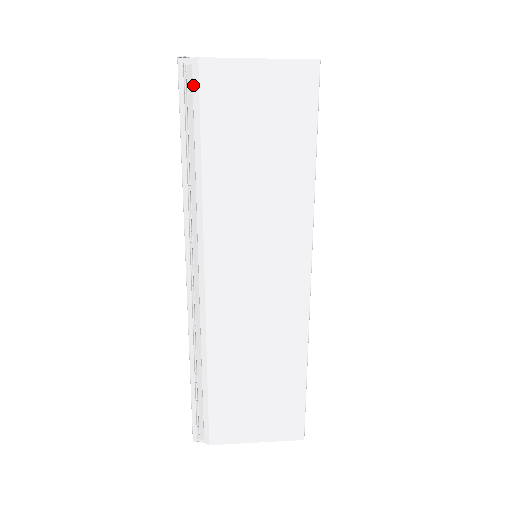
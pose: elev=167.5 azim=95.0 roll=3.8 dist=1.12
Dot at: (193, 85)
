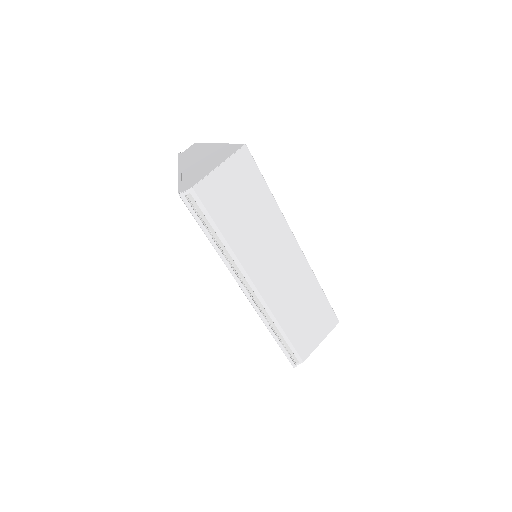
Dot at: (196, 202)
